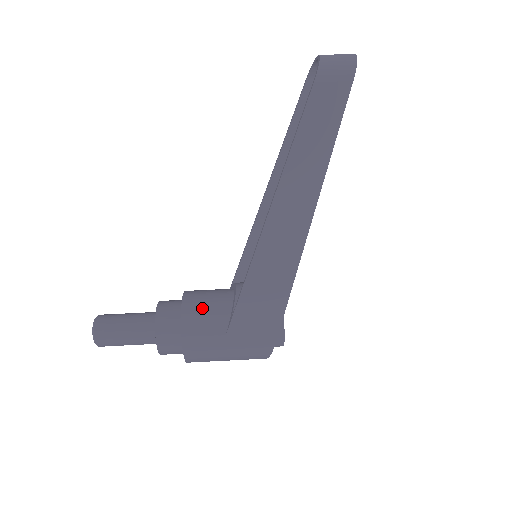
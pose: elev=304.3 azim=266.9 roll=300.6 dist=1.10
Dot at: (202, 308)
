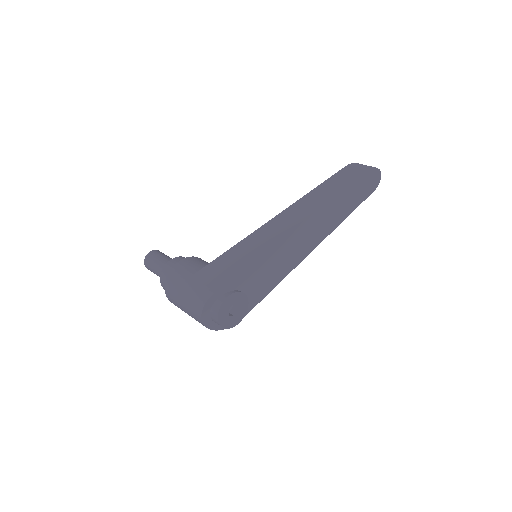
Dot at: (203, 261)
